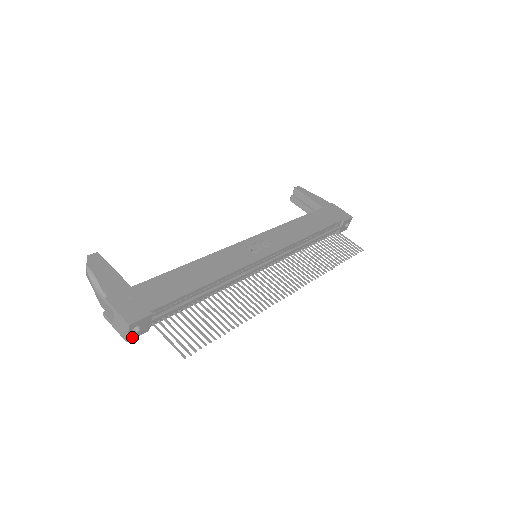
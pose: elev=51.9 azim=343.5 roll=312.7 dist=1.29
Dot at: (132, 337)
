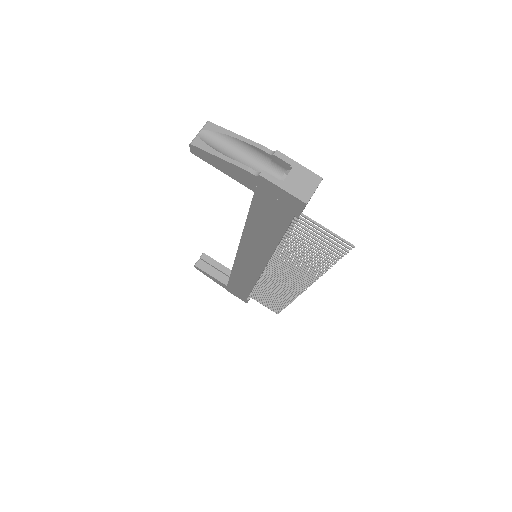
Dot at: (306, 204)
